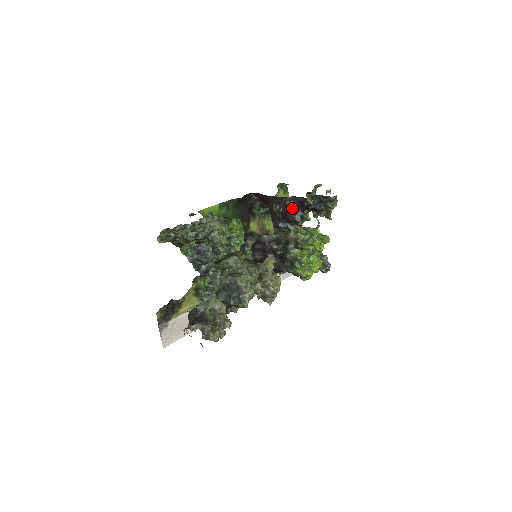
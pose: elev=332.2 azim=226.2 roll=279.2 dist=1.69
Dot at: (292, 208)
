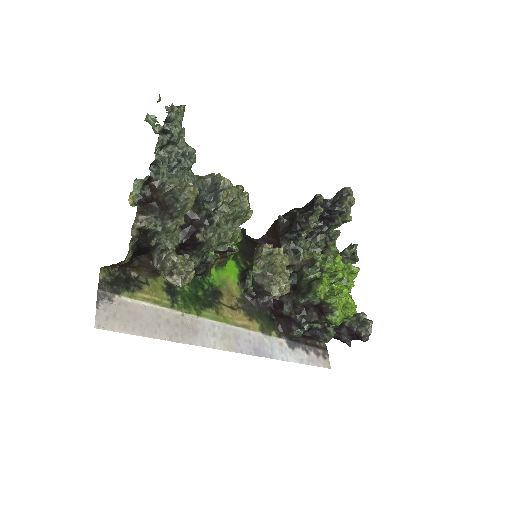
Dot at: (301, 212)
